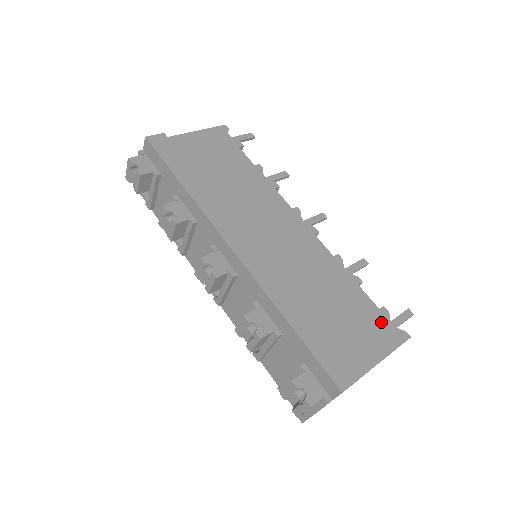
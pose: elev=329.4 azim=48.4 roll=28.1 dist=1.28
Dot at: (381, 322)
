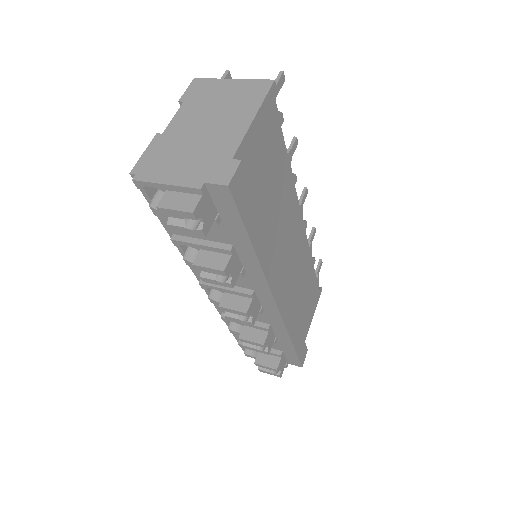
Dot at: (316, 291)
